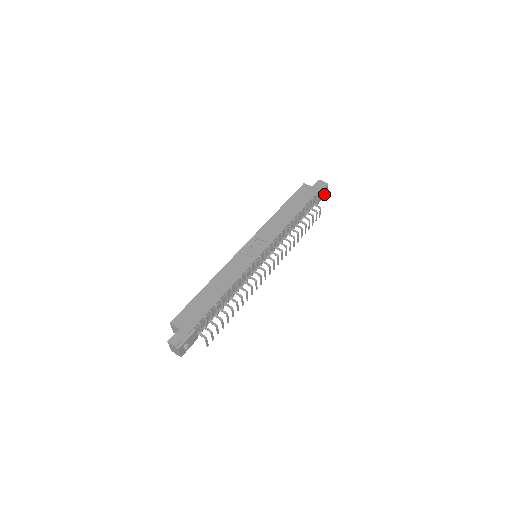
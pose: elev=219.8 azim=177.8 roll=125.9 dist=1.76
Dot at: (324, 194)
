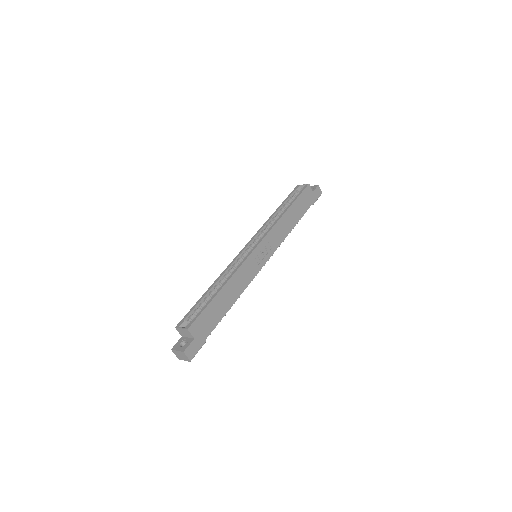
Dot at: occluded
